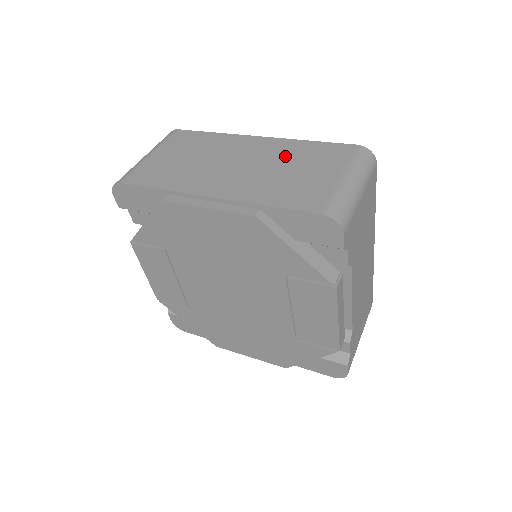
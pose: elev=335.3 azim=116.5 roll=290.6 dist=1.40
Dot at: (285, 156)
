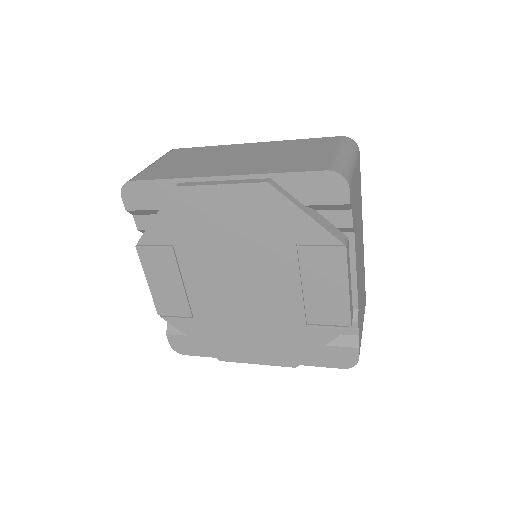
Dot at: (281, 149)
